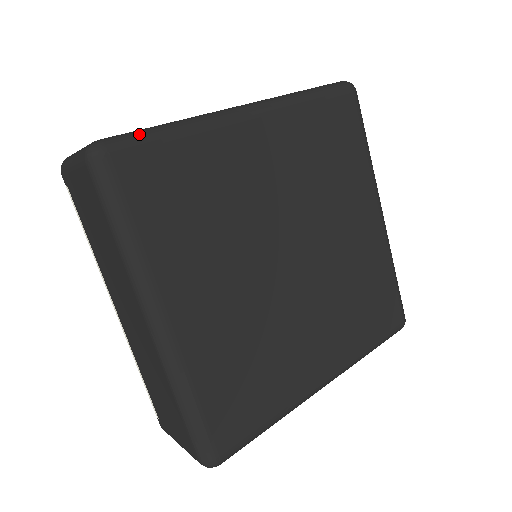
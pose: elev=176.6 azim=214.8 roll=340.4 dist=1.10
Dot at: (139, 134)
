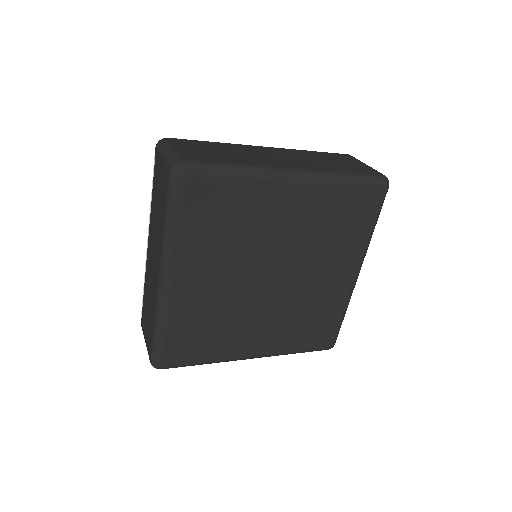
Dot at: (211, 168)
